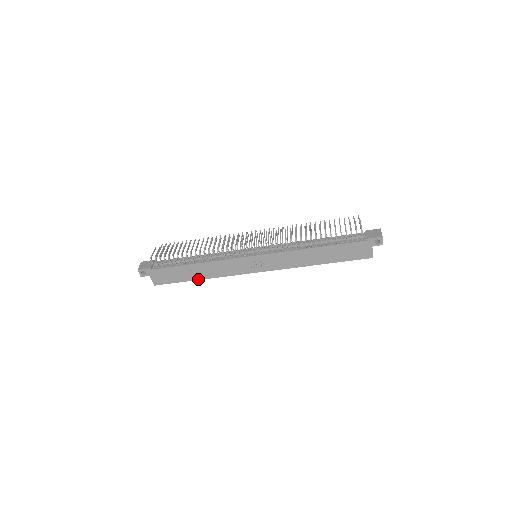
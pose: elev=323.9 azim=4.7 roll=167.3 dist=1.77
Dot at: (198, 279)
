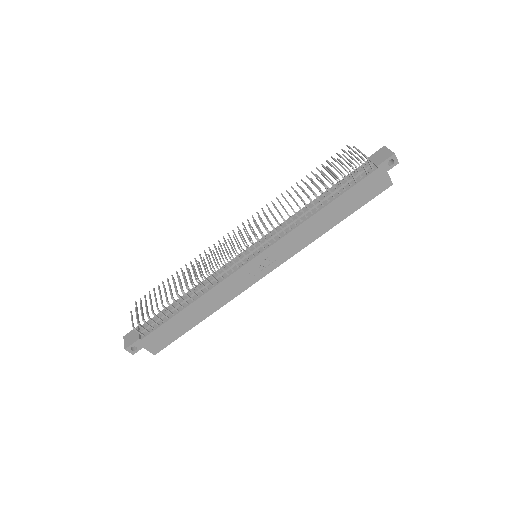
Dot at: (202, 319)
